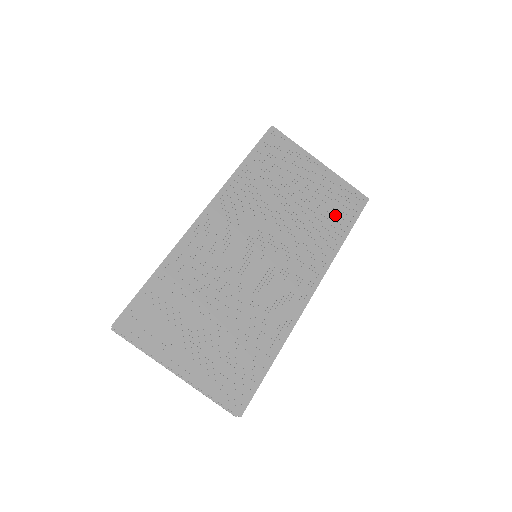
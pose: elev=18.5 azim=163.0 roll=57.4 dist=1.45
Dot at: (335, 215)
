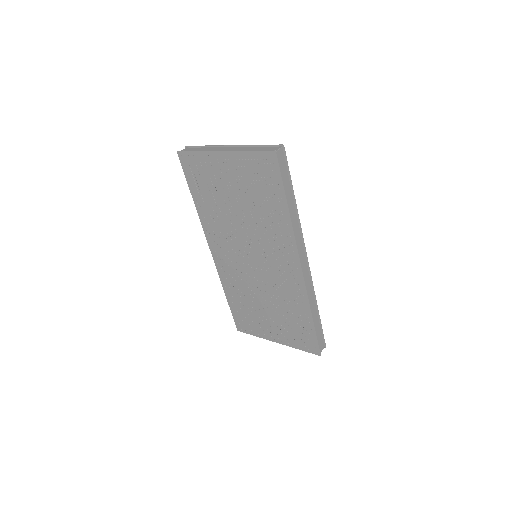
Dot at: (266, 192)
